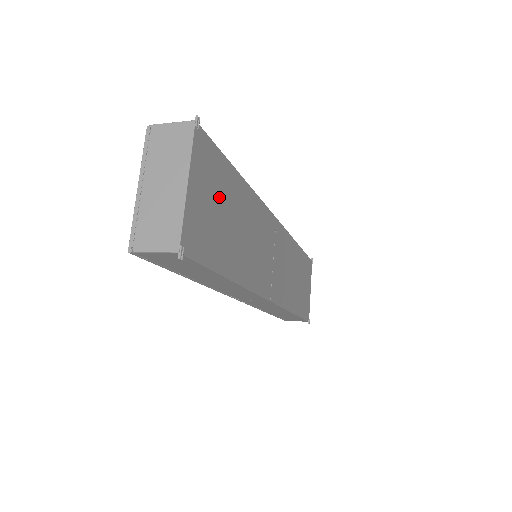
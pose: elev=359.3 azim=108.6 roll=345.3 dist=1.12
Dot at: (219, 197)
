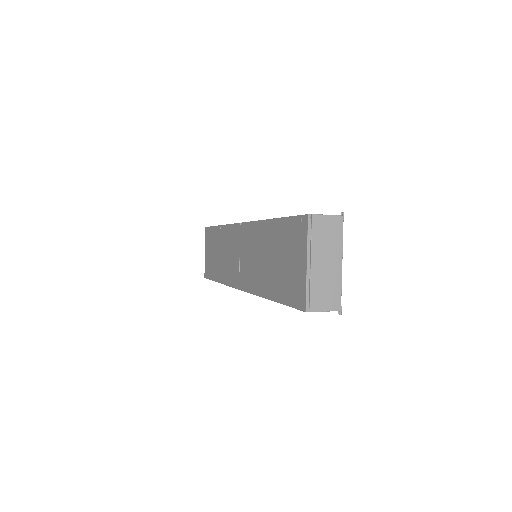
Dot at: occluded
